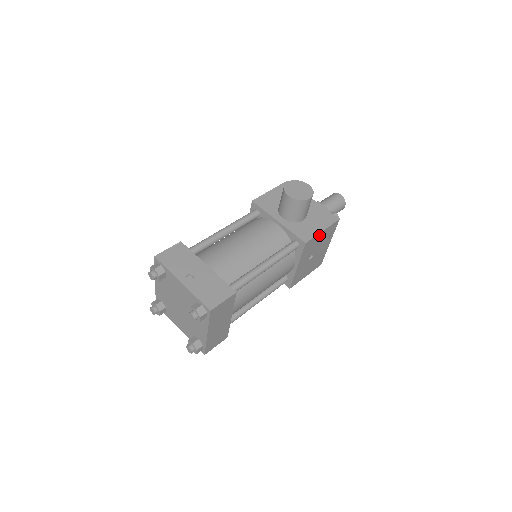
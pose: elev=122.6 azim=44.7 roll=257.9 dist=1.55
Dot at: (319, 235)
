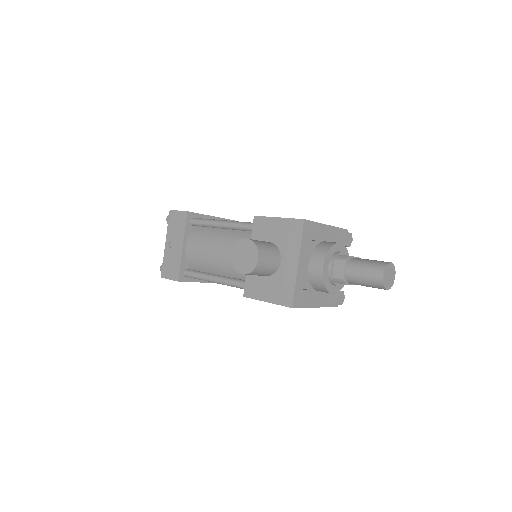
Dot at: occluded
